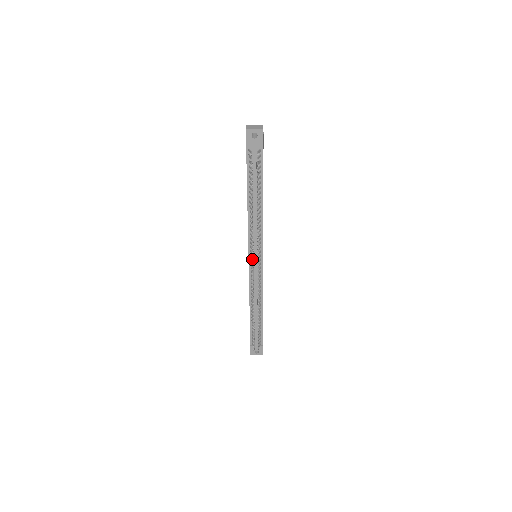
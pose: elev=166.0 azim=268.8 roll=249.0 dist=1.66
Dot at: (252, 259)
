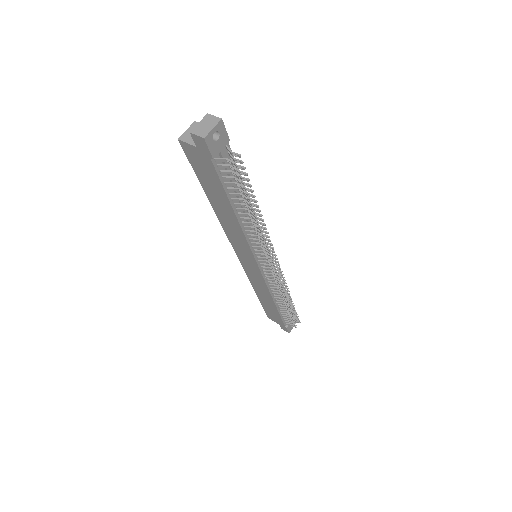
Dot at: (270, 264)
